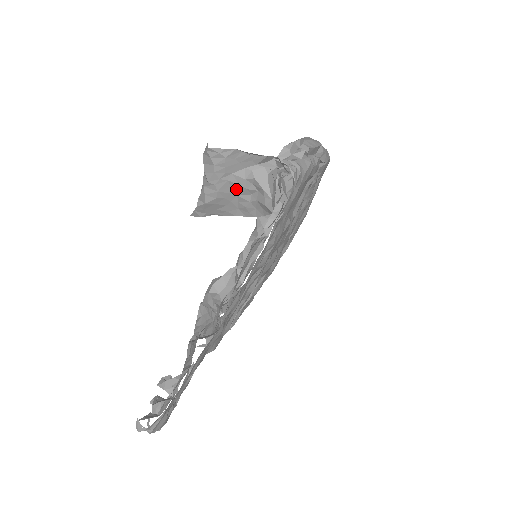
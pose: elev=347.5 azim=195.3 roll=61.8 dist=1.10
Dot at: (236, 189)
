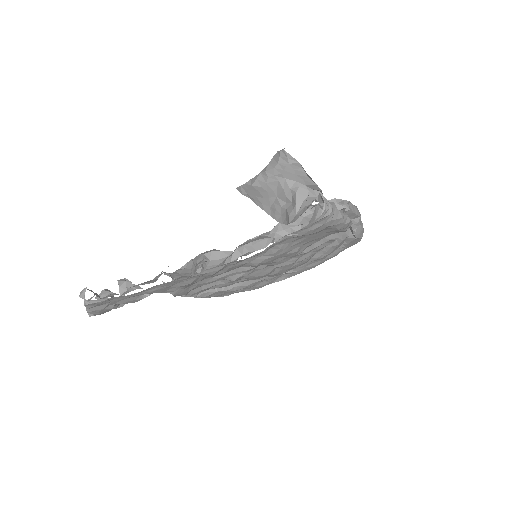
Dot at: (279, 191)
